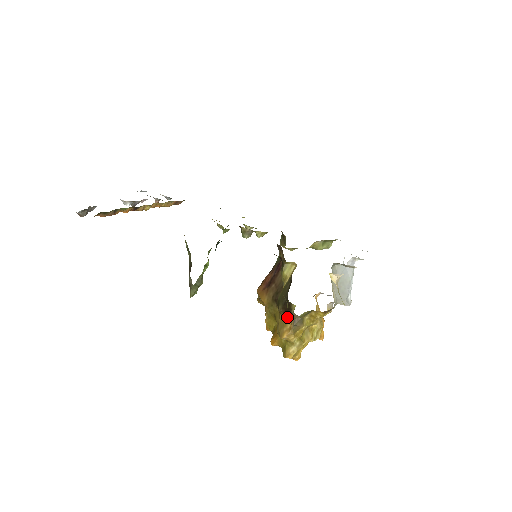
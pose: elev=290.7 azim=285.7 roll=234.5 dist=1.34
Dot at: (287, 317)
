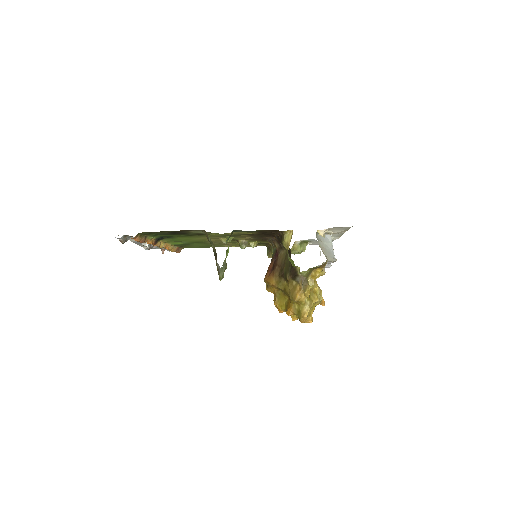
Dot at: (295, 283)
